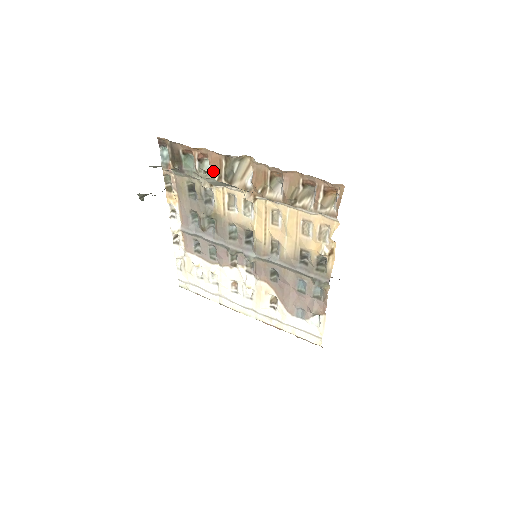
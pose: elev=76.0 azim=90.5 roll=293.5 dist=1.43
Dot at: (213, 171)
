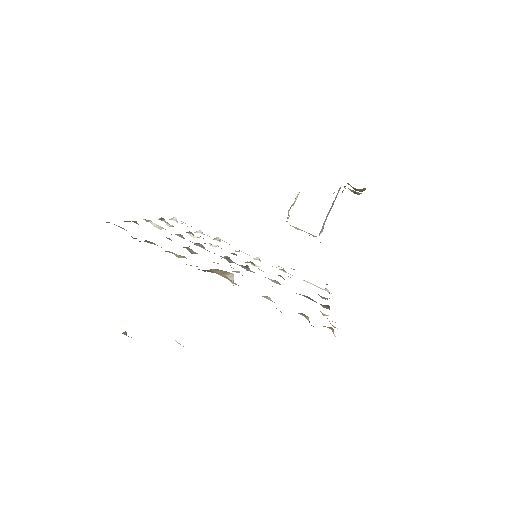
Dot at: occluded
